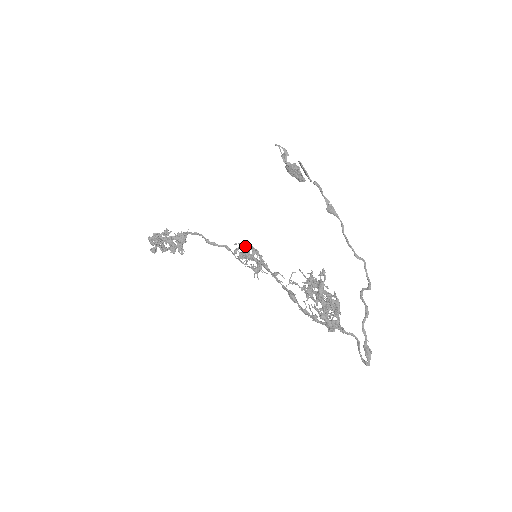
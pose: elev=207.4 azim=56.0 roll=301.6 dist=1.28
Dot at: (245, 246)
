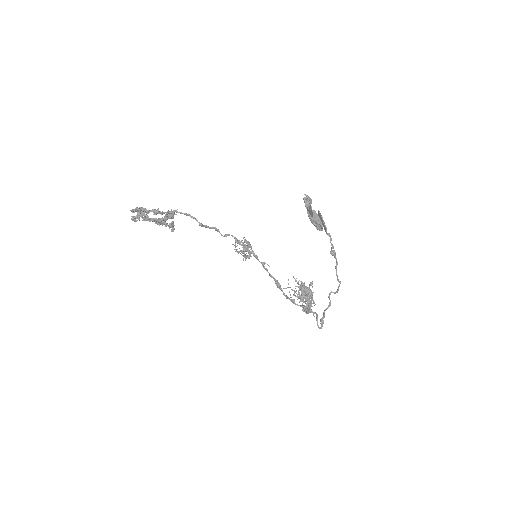
Dot at: (245, 244)
